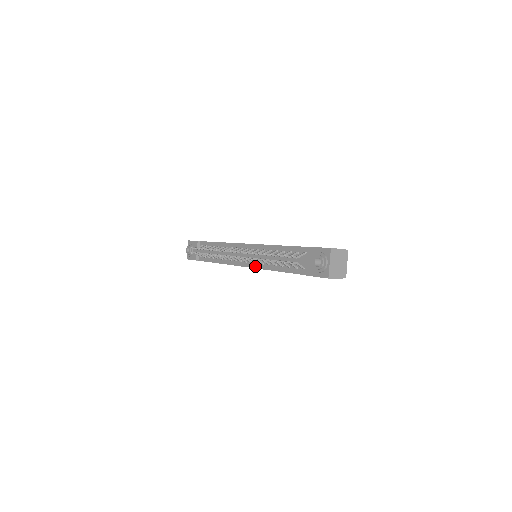
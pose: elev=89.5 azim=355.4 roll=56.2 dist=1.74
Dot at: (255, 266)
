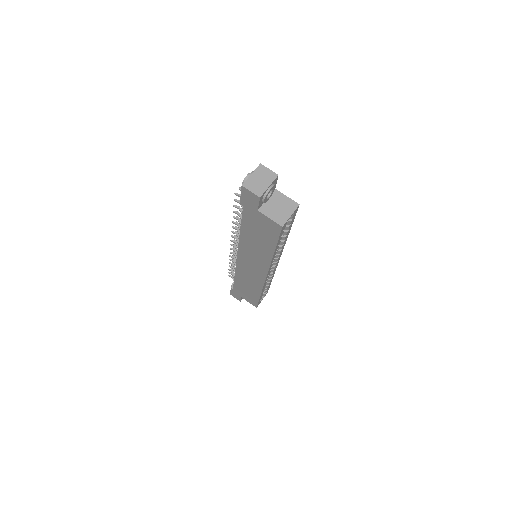
Dot at: occluded
